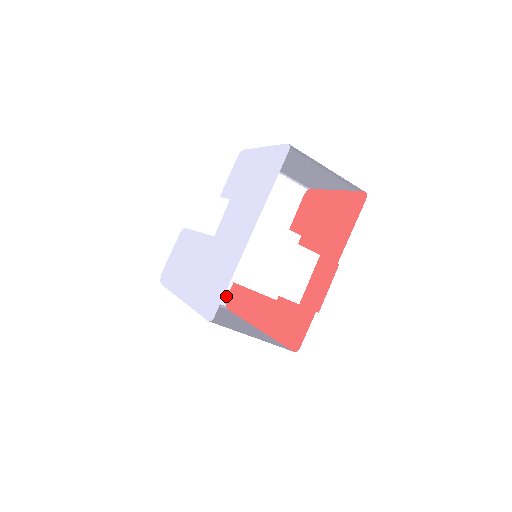
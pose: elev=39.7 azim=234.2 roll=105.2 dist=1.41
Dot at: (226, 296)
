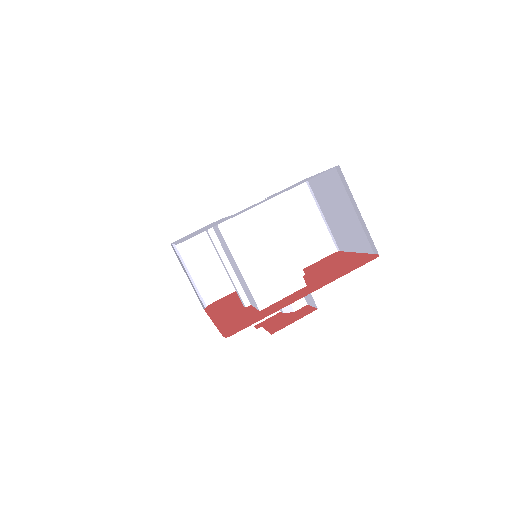
Dot at: (212, 302)
